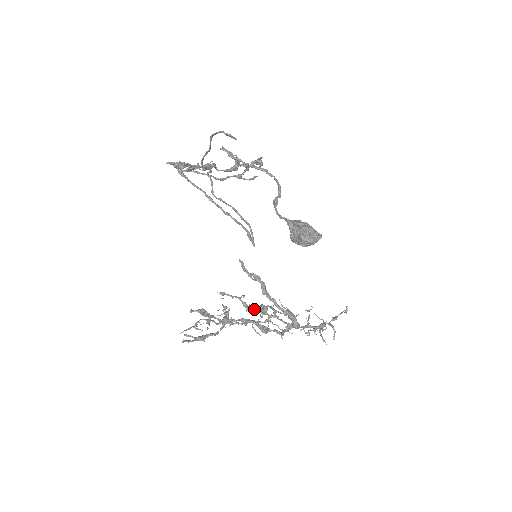
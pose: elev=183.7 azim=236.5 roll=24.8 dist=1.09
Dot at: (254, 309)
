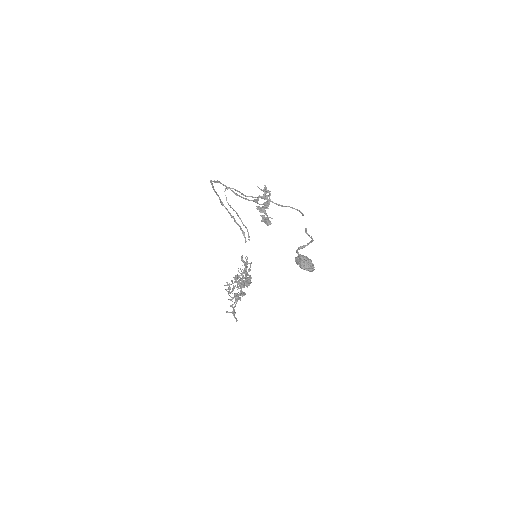
Dot at: occluded
